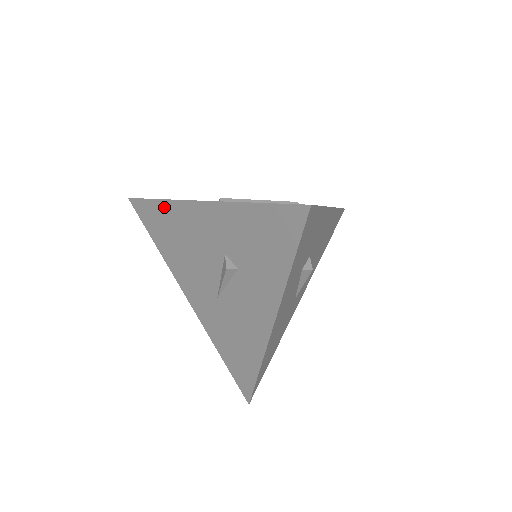
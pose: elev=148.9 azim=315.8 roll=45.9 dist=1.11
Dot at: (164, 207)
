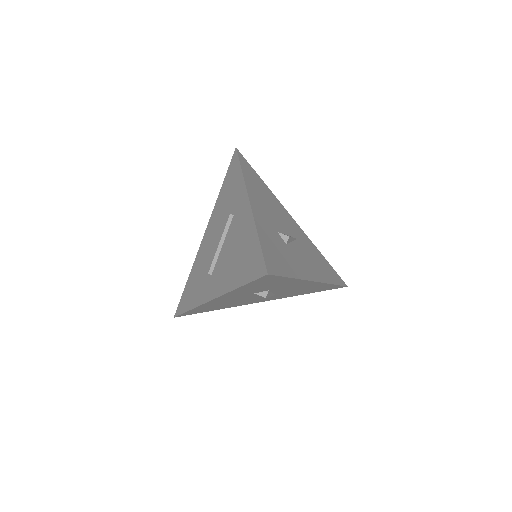
Dot at: occluded
